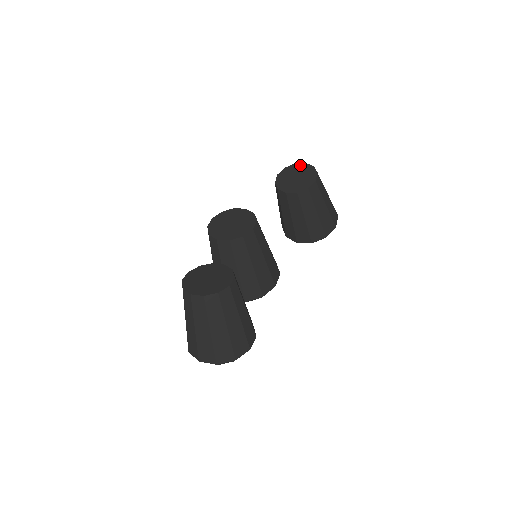
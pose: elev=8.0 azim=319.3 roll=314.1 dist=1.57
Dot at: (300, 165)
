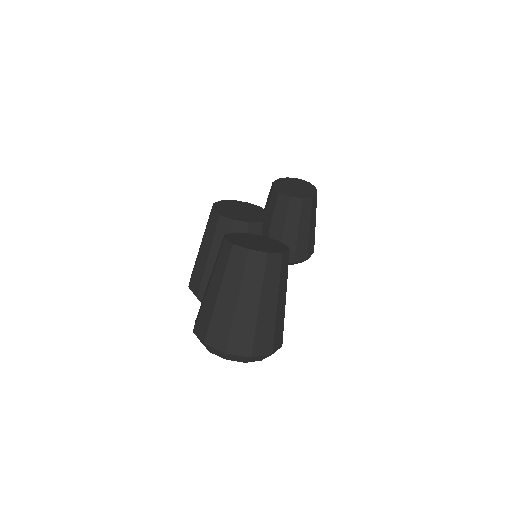
Dot at: (294, 179)
